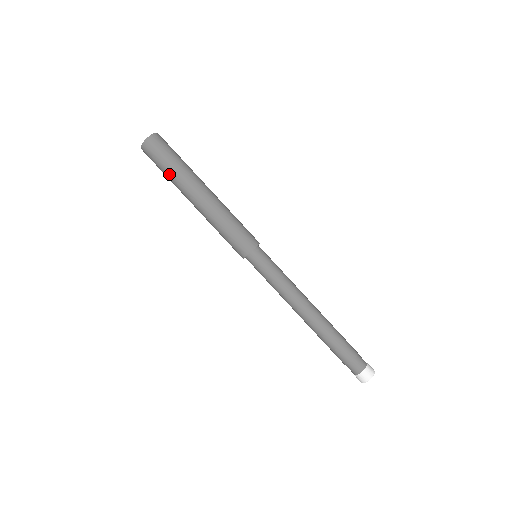
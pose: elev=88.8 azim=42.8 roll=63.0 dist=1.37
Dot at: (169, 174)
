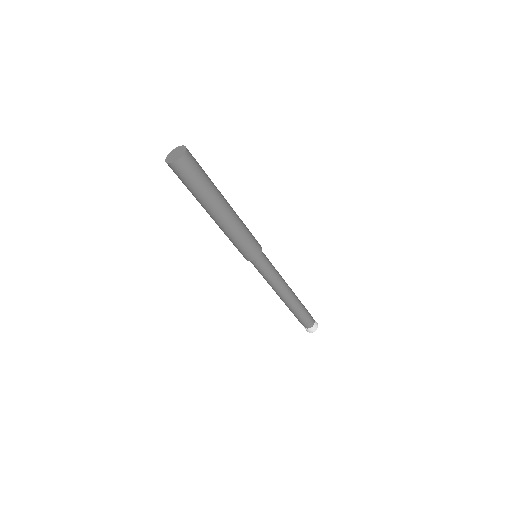
Dot at: (195, 193)
